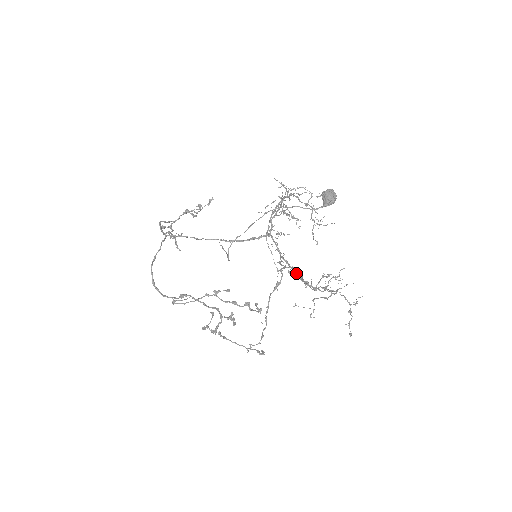
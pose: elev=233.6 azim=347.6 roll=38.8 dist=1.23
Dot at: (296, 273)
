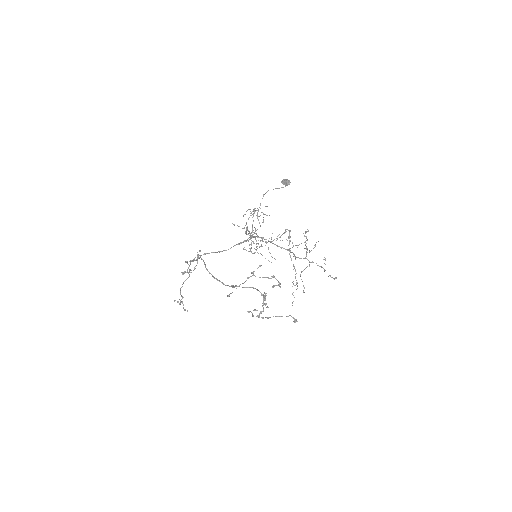
Dot at: (287, 249)
